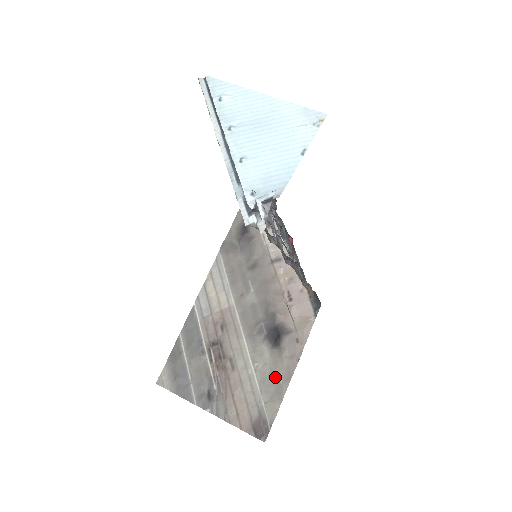
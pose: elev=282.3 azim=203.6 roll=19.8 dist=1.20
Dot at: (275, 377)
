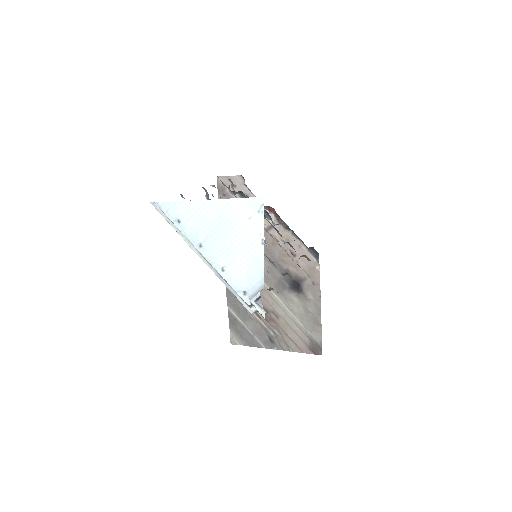
Dot at: (309, 313)
